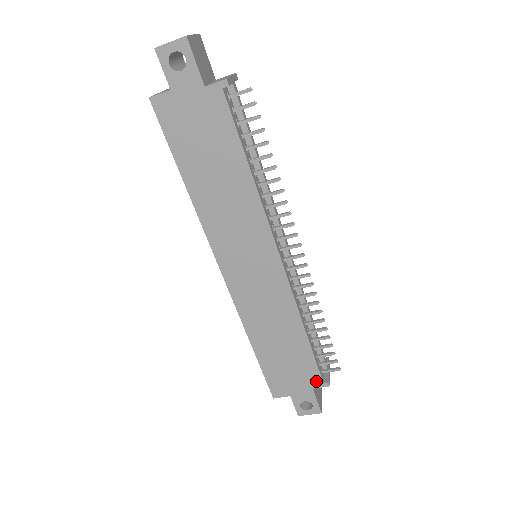
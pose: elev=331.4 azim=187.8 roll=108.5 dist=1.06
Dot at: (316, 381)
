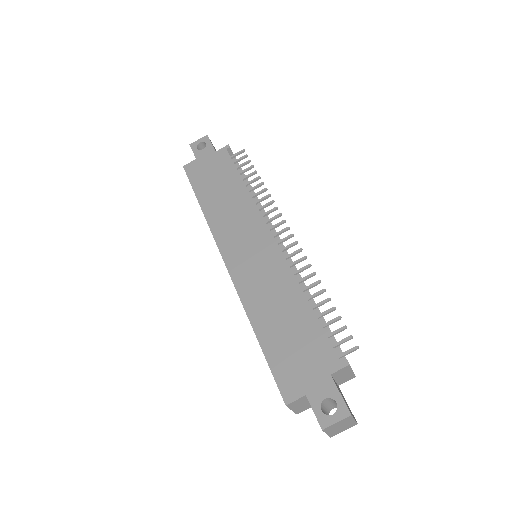
Dot at: (332, 361)
